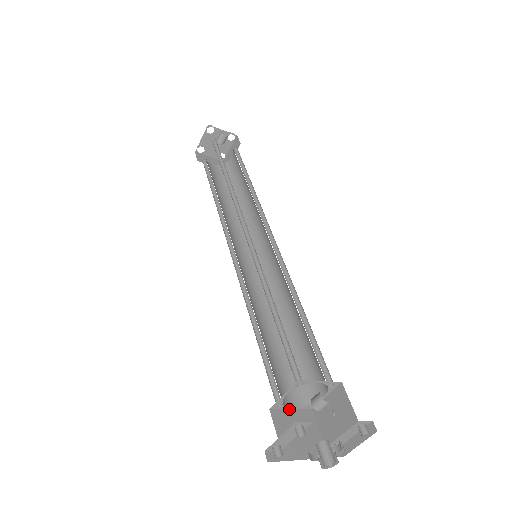
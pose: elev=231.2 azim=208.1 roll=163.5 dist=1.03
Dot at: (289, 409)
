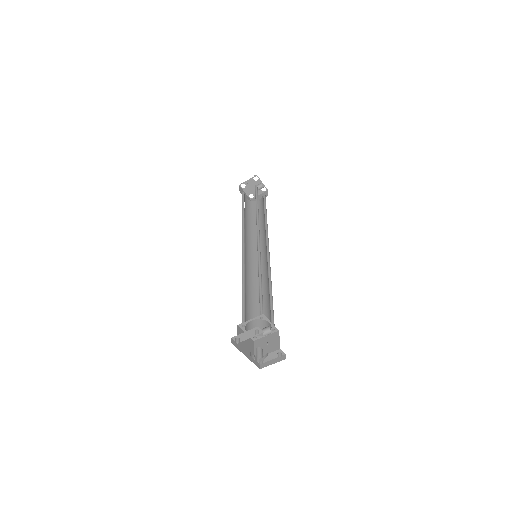
Dot at: occluded
